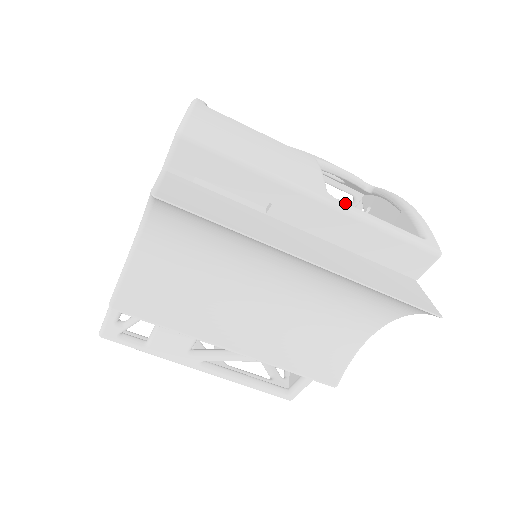
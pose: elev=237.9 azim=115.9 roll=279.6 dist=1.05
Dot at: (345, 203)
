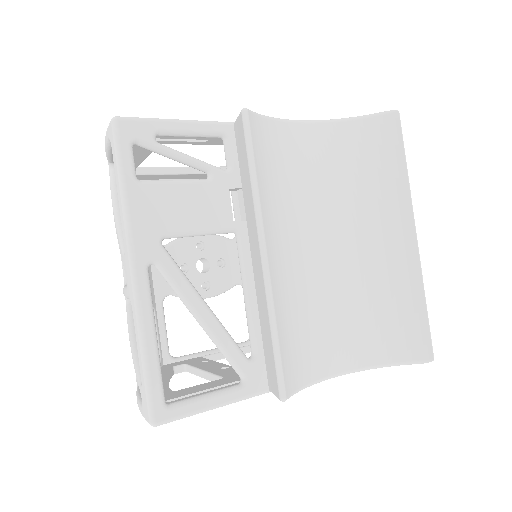
Dot at: occluded
